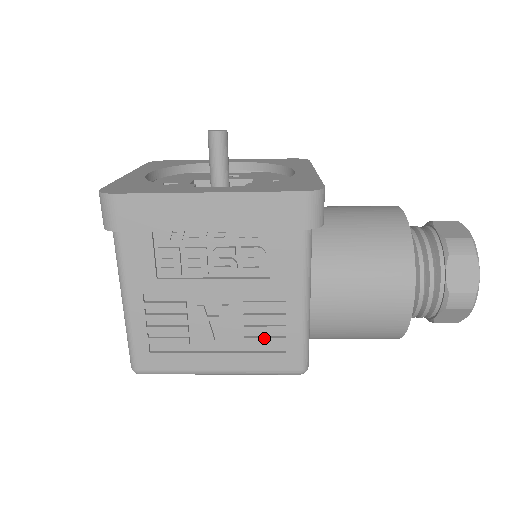
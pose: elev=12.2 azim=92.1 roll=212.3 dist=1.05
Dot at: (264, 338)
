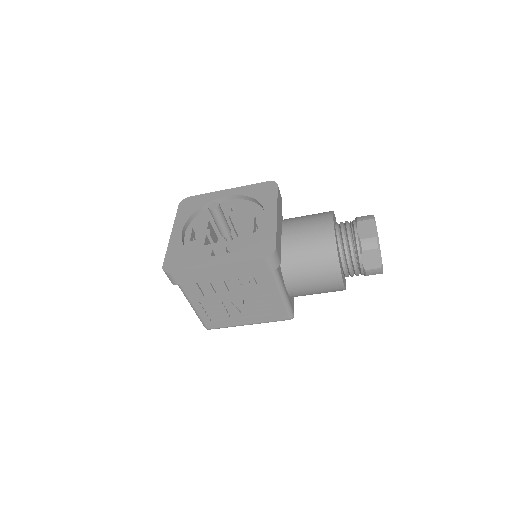
Dot at: (266, 310)
